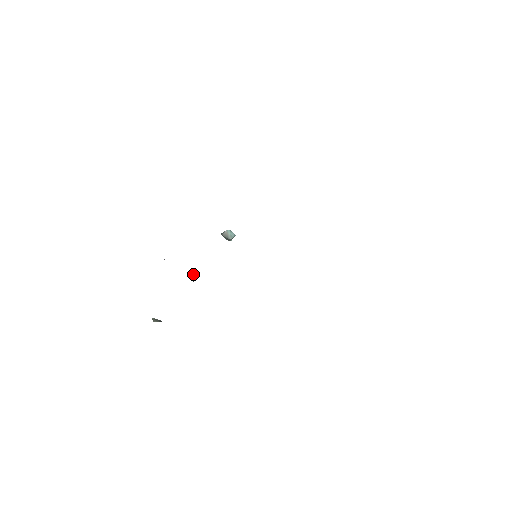
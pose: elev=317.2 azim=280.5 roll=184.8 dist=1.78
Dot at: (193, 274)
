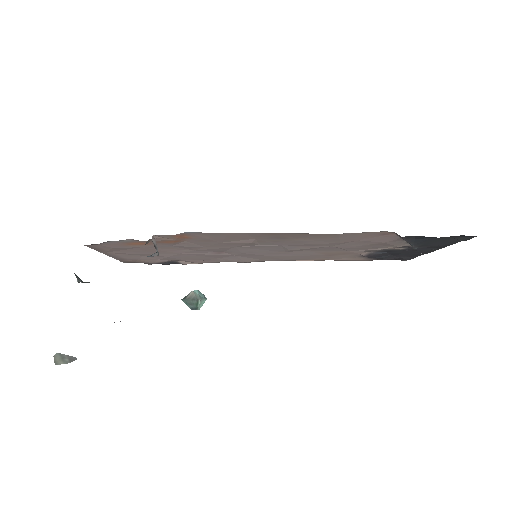
Dot at: (155, 243)
